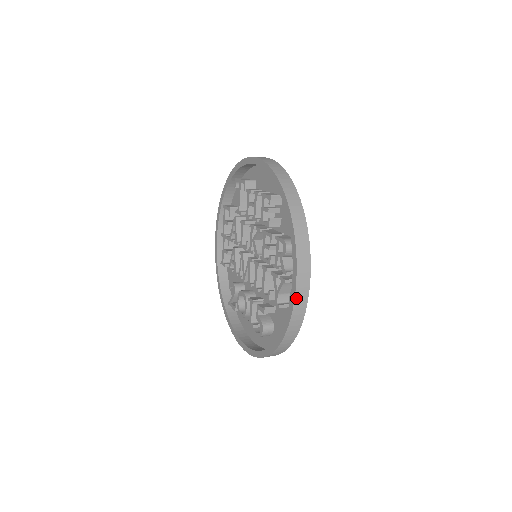
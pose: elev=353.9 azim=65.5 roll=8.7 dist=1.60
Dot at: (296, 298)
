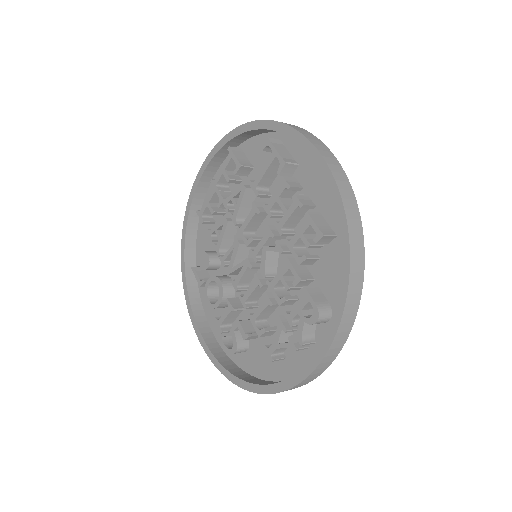
Dot at: (303, 381)
